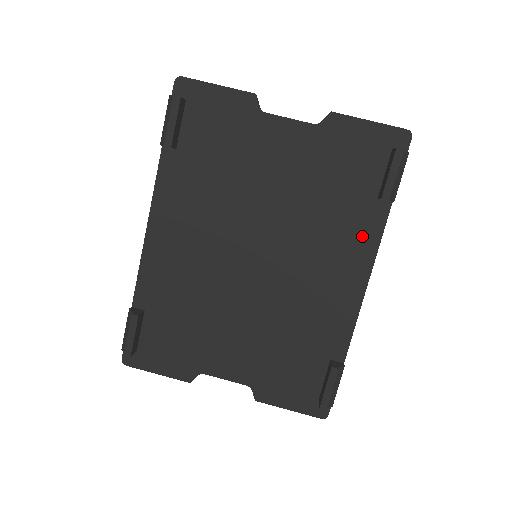
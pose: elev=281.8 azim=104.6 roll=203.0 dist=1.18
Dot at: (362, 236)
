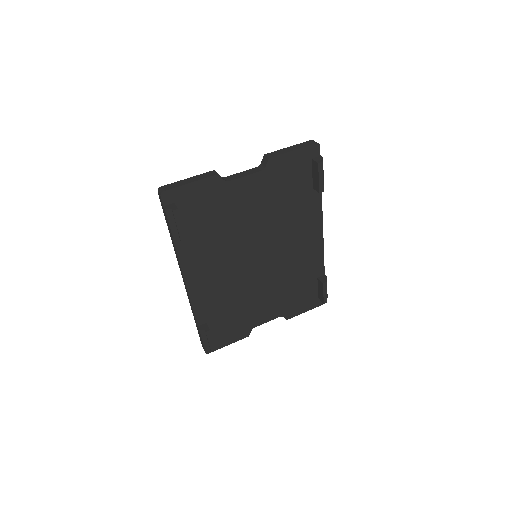
Dot at: (312, 212)
